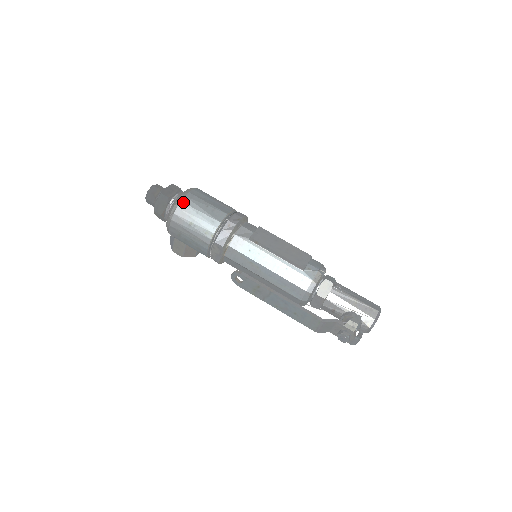
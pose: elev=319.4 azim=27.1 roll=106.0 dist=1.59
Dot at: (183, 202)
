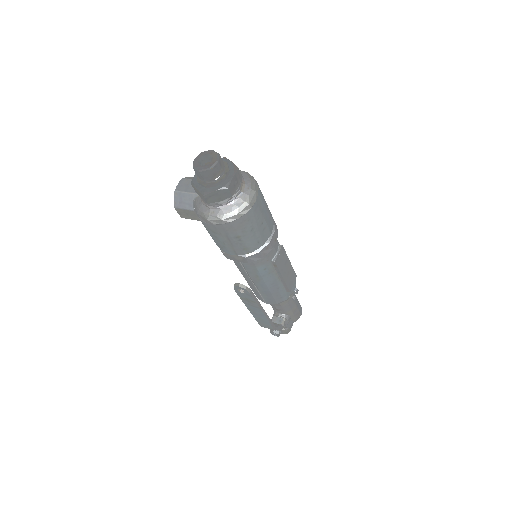
Dot at: (247, 215)
